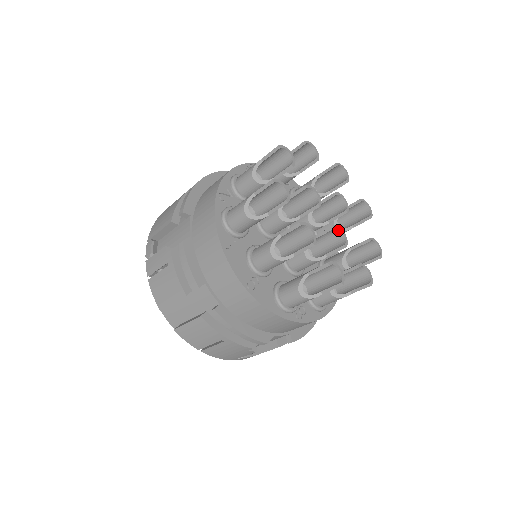
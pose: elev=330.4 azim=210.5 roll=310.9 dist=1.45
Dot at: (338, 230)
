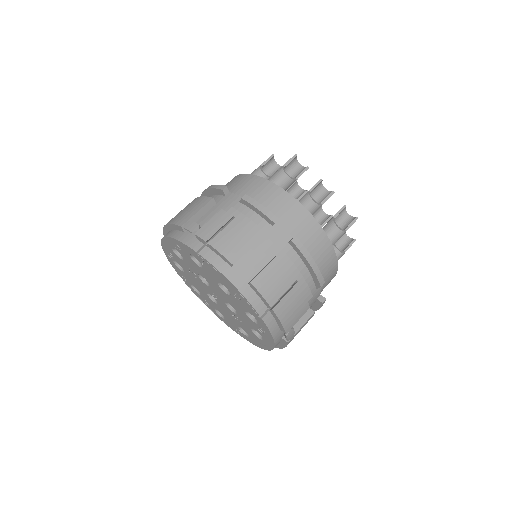
Dot at: (321, 210)
